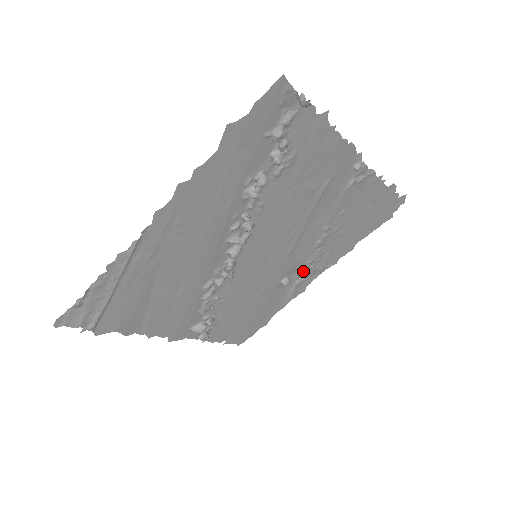
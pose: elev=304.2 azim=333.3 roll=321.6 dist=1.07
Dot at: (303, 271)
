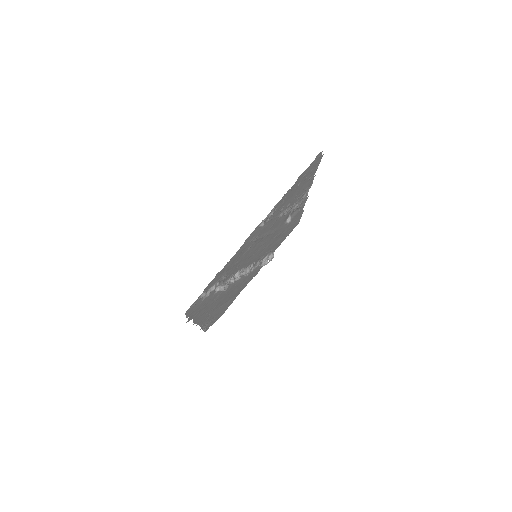
Dot at: (294, 210)
